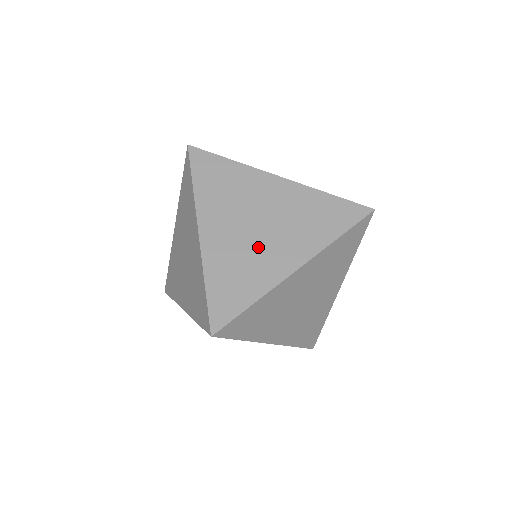
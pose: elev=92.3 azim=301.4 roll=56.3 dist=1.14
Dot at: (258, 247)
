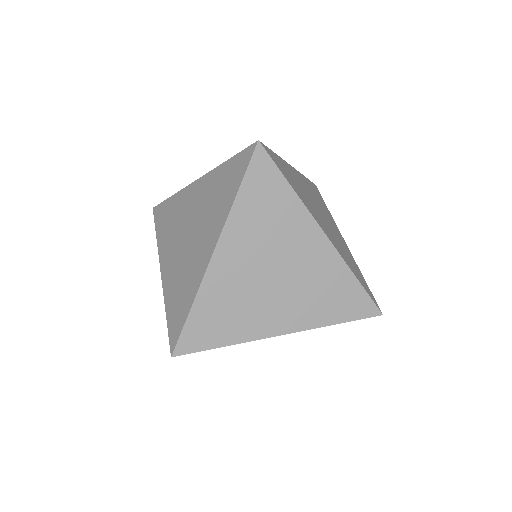
Dot at: (260, 297)
